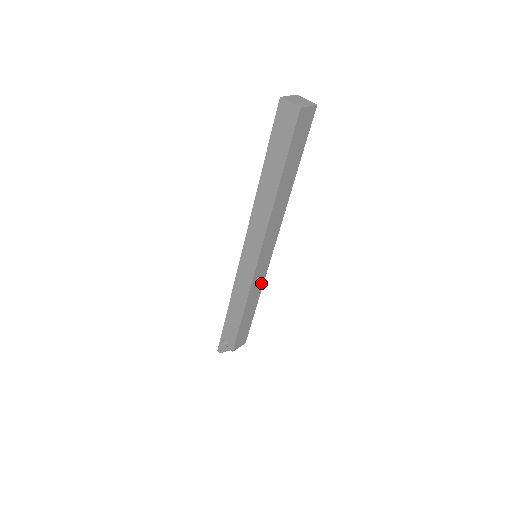
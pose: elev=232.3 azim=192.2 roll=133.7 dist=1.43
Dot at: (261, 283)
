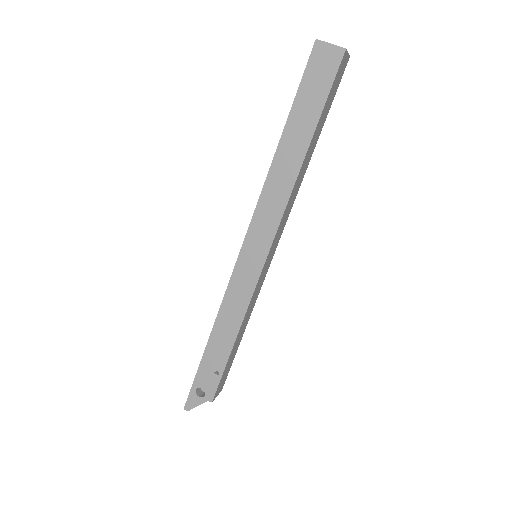
Dot at: (257, 295)
